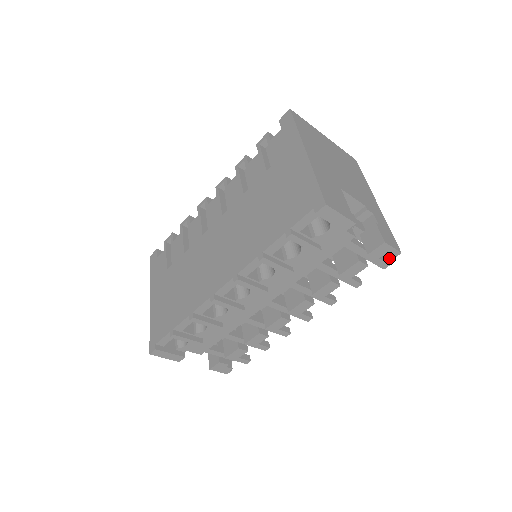
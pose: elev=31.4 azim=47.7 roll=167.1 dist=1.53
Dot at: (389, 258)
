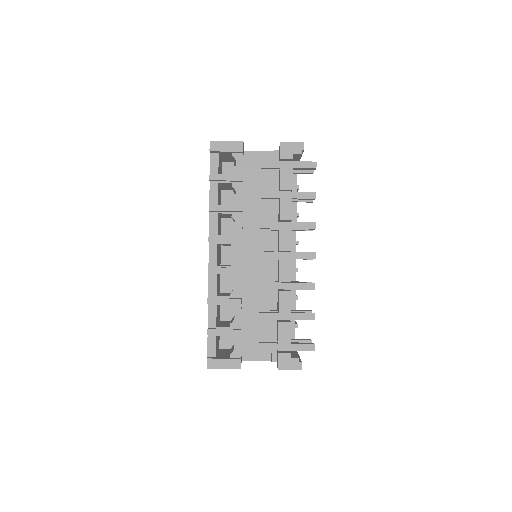
Dot at: (300, 152)
